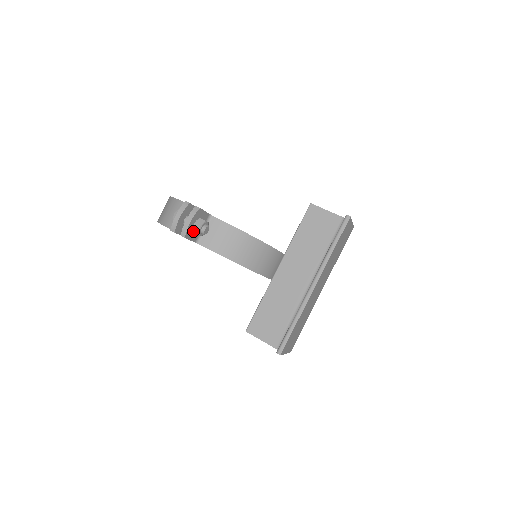
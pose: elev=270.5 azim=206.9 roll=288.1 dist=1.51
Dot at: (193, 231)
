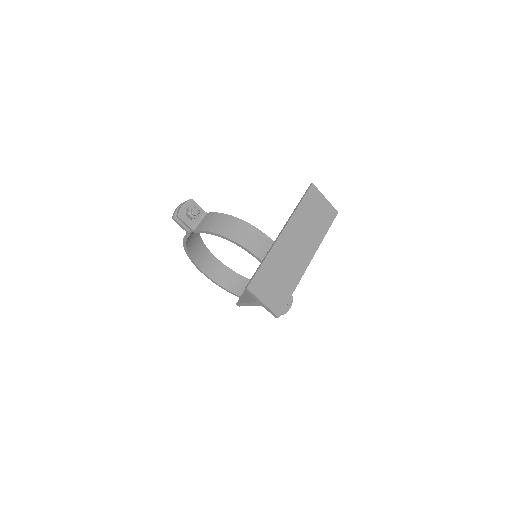
Dot at: (186, 214)
